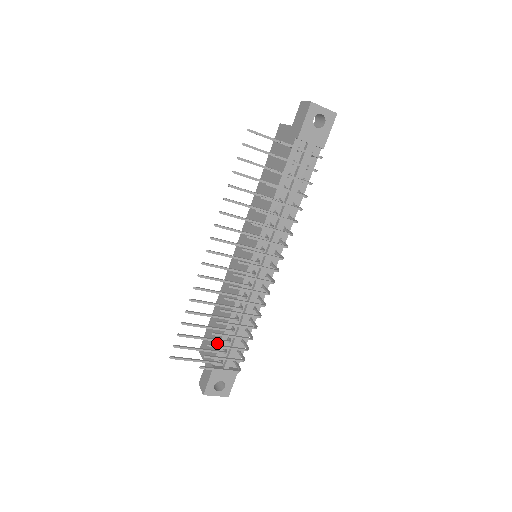
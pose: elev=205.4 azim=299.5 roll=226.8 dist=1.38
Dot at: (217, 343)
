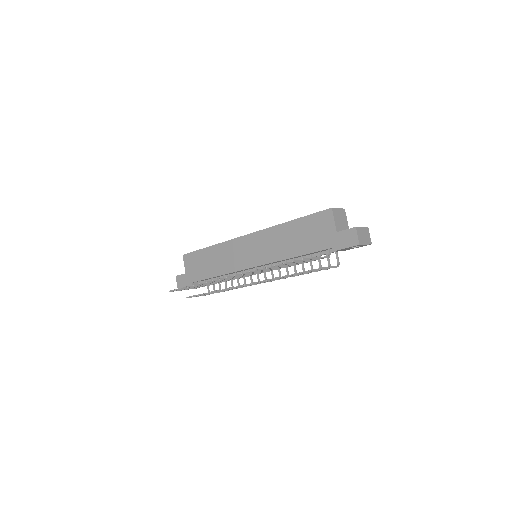
Dot at: (201, 276)
